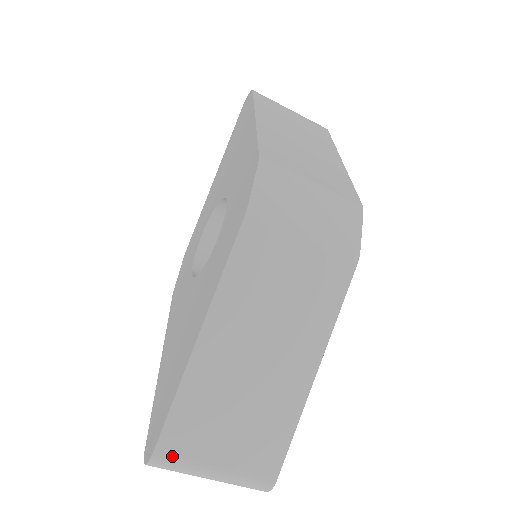
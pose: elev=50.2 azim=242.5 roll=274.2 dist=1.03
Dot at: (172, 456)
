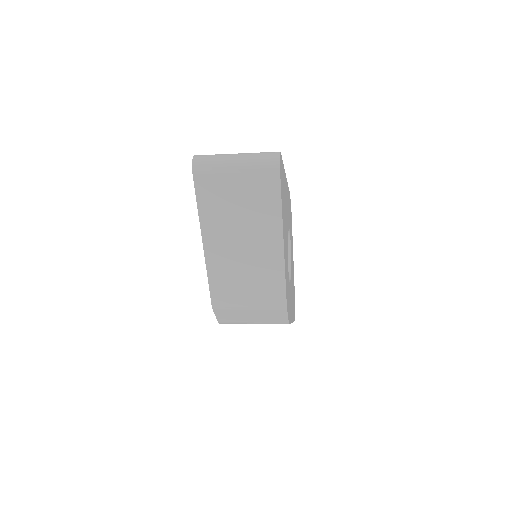
Dot at: occluded
